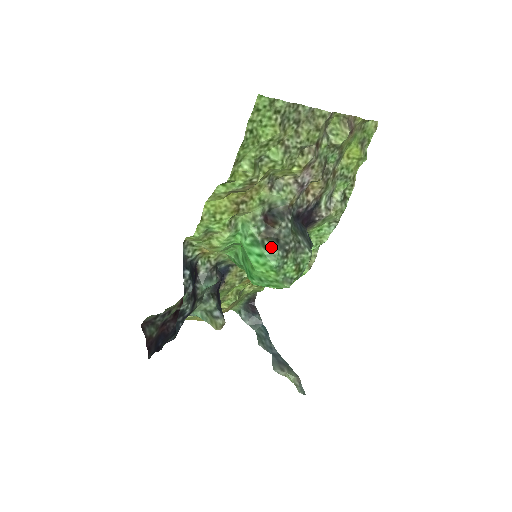
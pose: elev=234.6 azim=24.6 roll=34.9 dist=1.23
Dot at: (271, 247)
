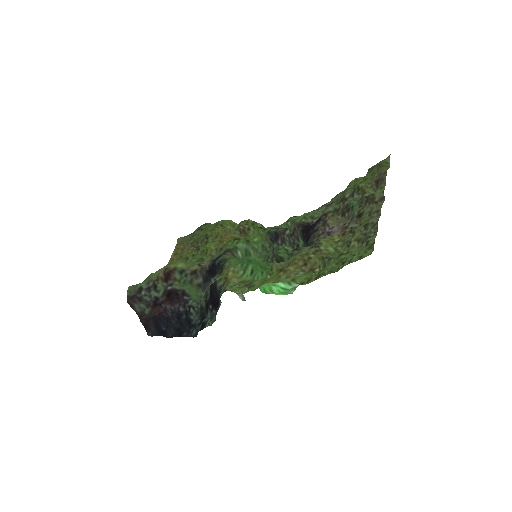
Dot at: occluded
